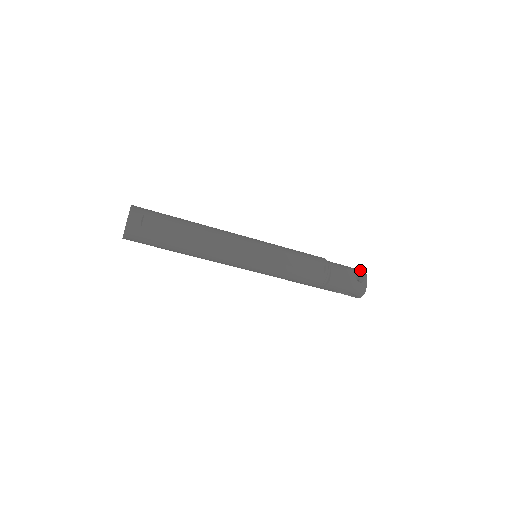
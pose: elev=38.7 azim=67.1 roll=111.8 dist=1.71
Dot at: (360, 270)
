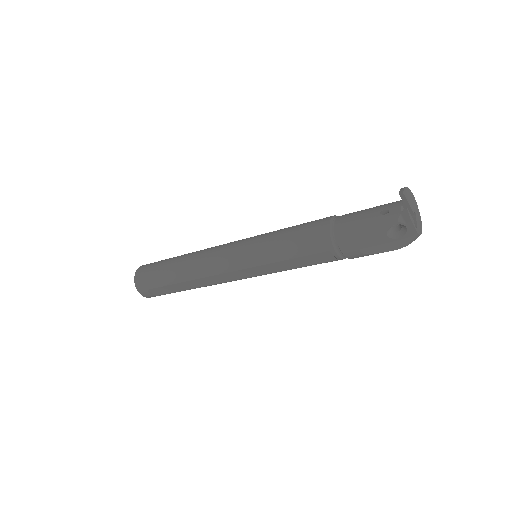
Dot at: (393, 224)
